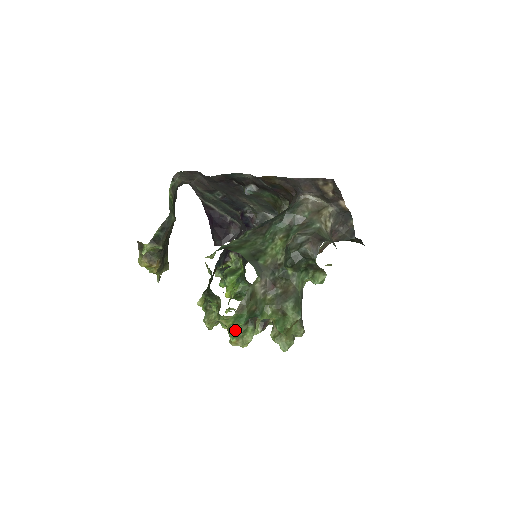
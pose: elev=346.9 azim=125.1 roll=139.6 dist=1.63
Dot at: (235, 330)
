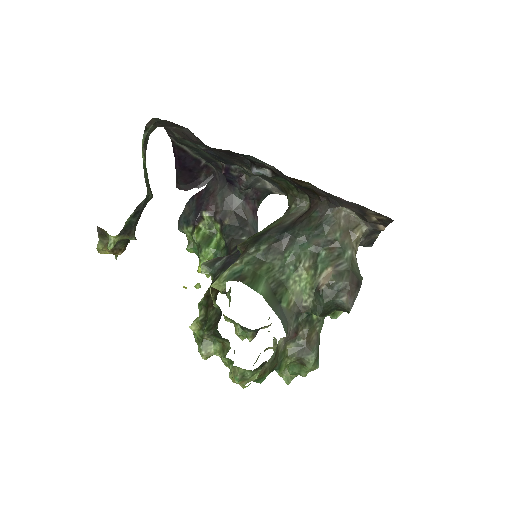
Dot at: (243, 374)
